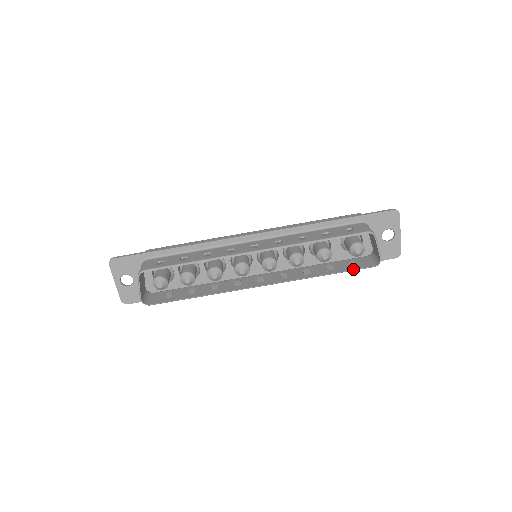
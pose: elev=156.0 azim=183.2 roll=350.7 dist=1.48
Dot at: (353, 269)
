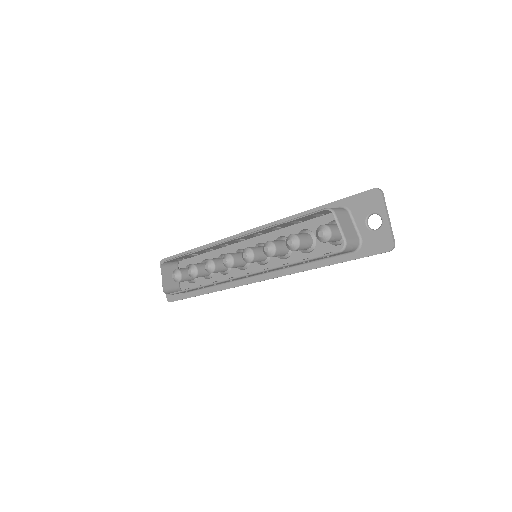
Dot at: (318, 256)
